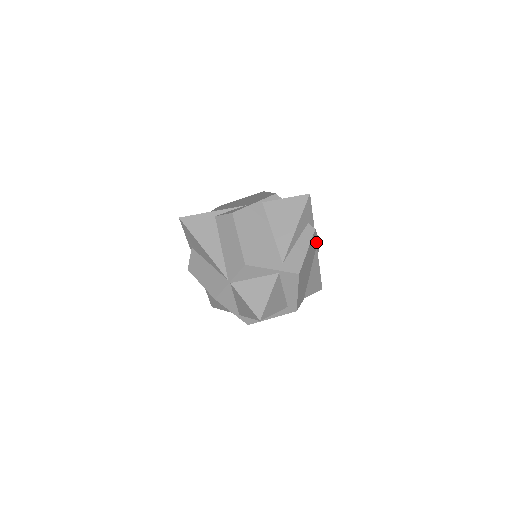
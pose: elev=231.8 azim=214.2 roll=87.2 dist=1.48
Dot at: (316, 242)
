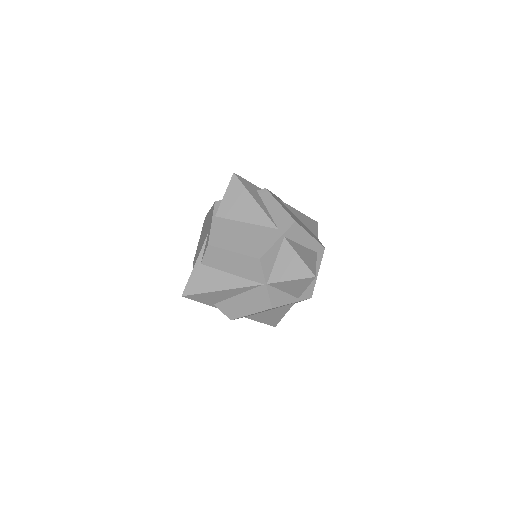
Dot at: occluded
